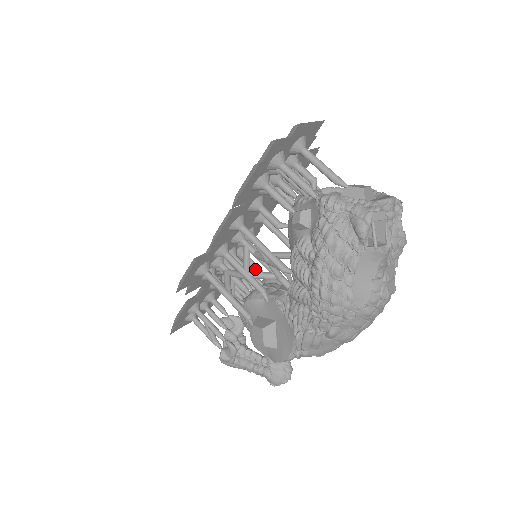
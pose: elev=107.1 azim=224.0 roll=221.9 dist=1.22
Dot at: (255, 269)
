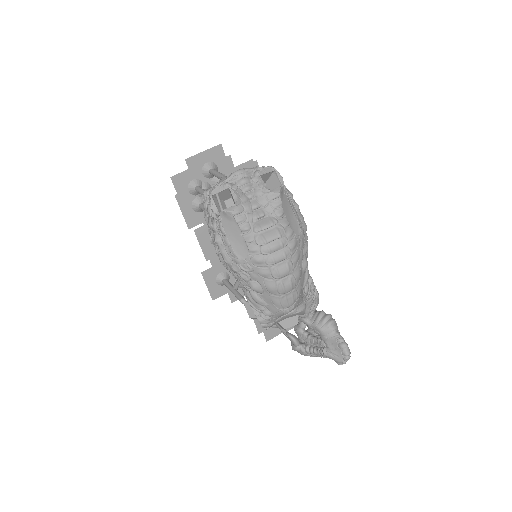
Dot at: occluded
